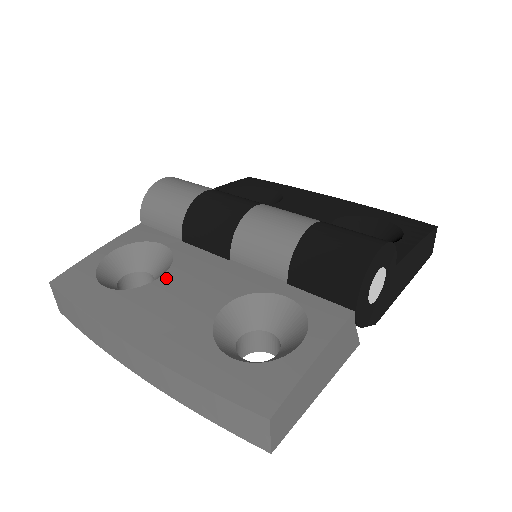
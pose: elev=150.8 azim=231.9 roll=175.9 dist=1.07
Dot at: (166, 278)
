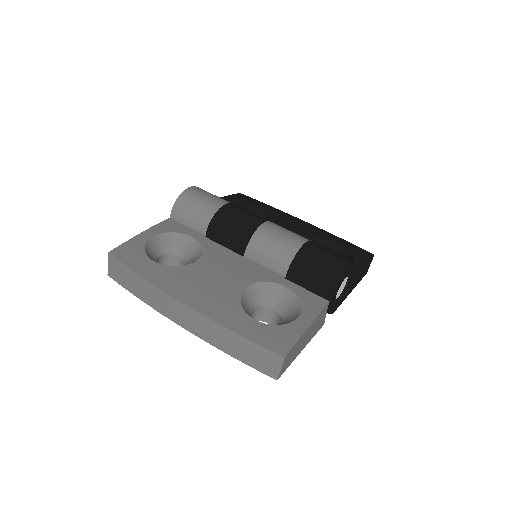
Dot at: (200, 262)
